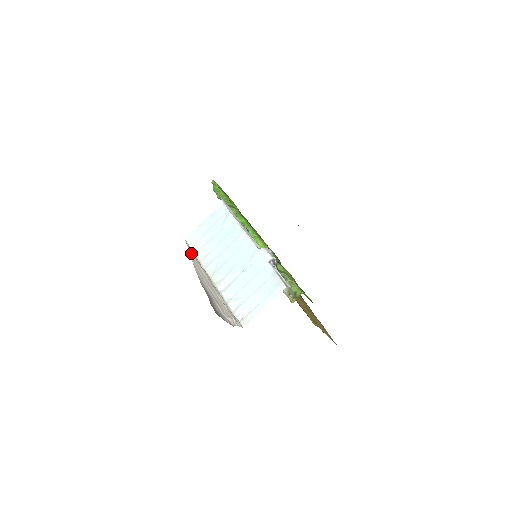
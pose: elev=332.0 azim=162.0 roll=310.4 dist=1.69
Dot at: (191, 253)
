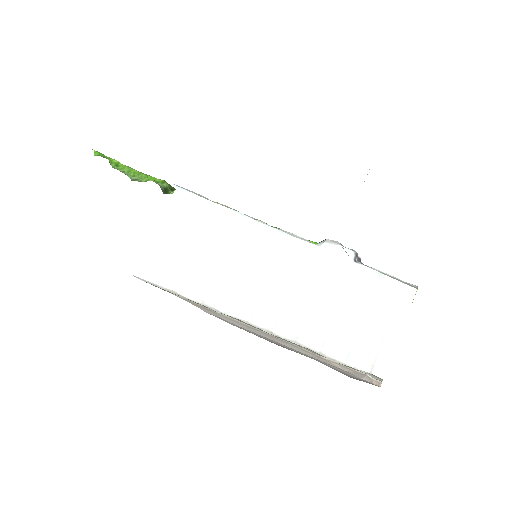
Dot at: (177, 295)
